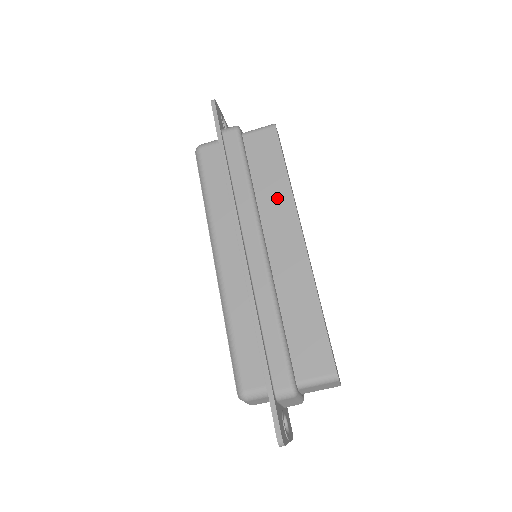
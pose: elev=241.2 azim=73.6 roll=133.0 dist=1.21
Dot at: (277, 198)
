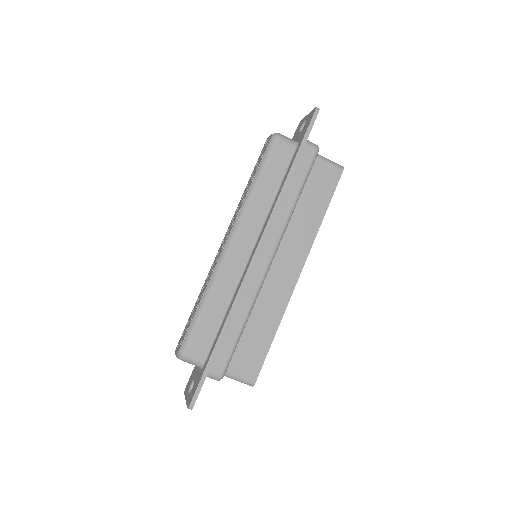
Dot at: (304, 230)
